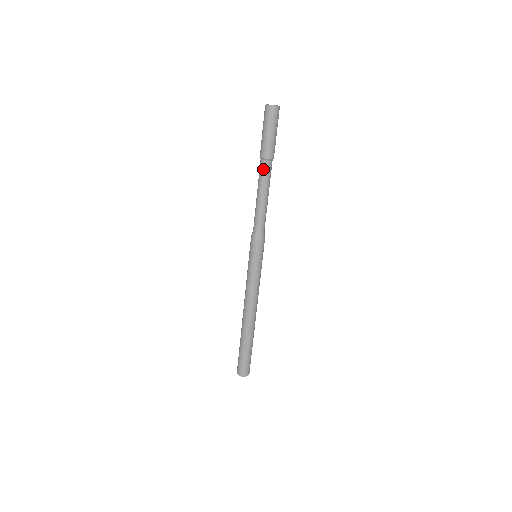
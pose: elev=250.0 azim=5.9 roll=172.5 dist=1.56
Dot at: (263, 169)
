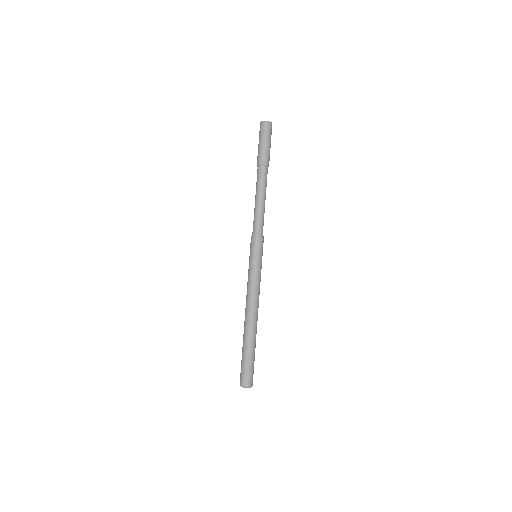
Dot at: (264, 174)
